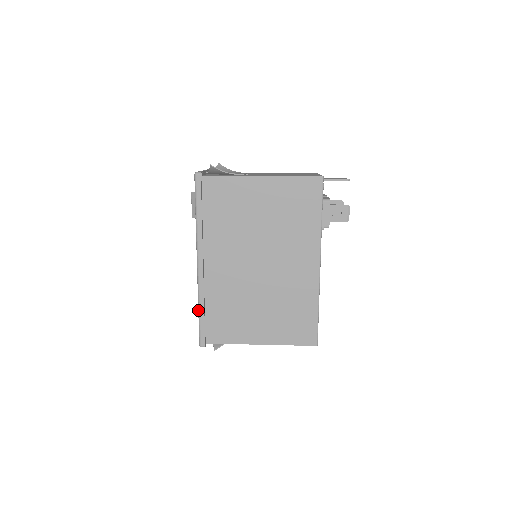
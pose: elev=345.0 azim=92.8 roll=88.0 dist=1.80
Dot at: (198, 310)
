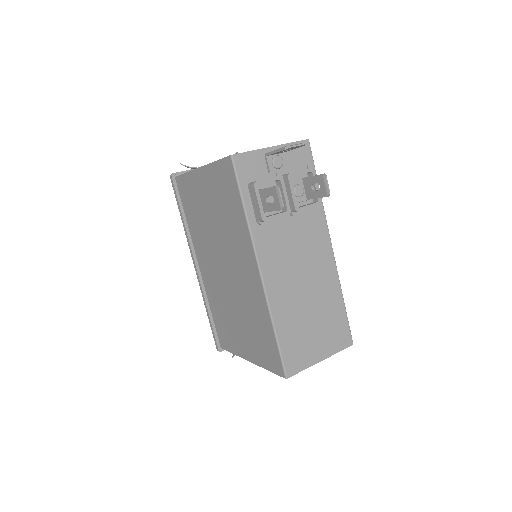
Dot at: (207, 313)
